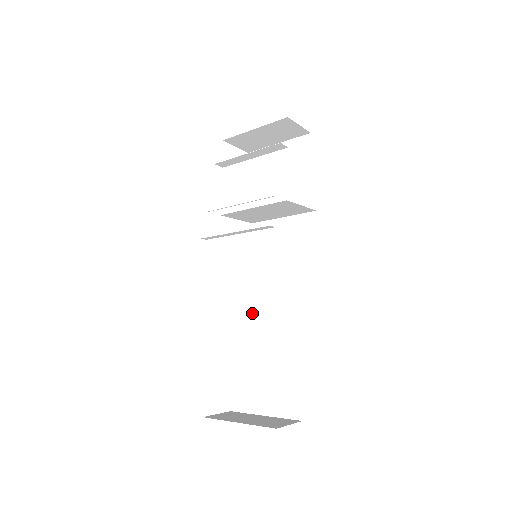
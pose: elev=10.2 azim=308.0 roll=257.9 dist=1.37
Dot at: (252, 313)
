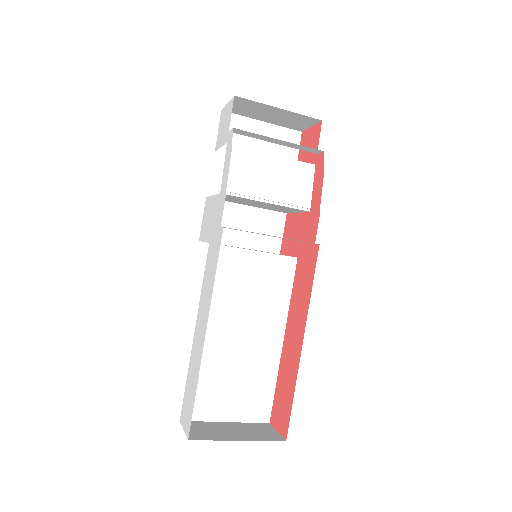
Dot at: (232, 315)
